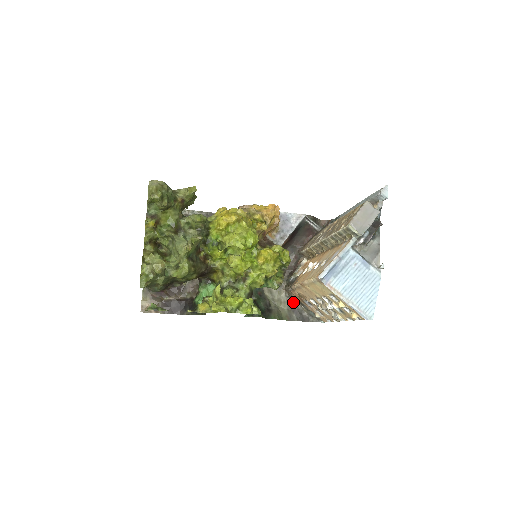
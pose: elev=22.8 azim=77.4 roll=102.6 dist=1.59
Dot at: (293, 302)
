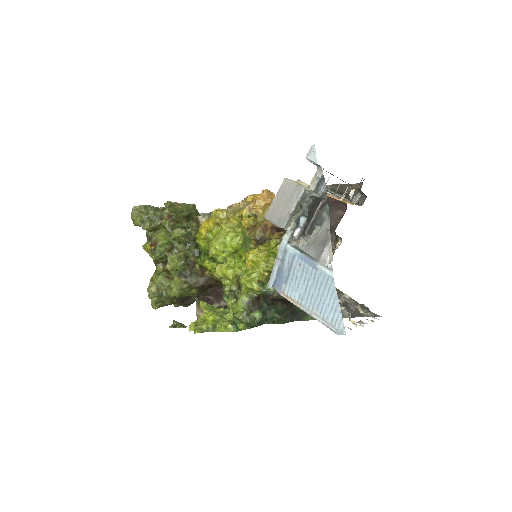
Dot at: (342, 294)
